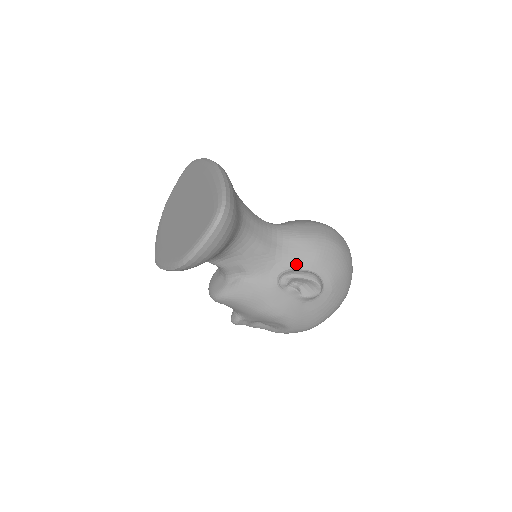
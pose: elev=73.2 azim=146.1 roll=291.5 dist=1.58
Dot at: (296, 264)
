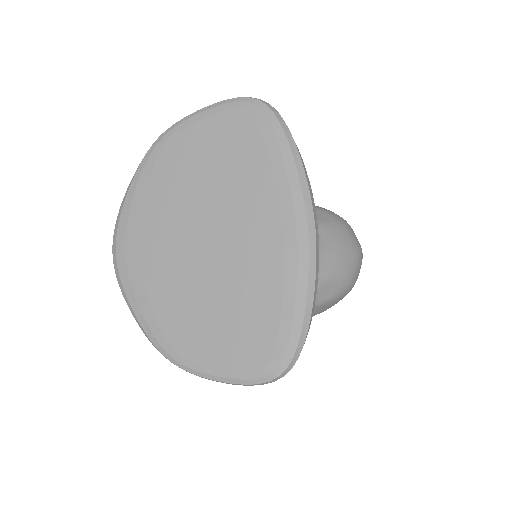
Dot at: occluded
